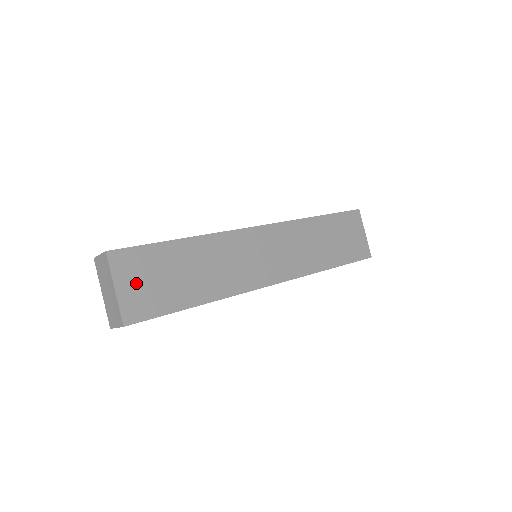
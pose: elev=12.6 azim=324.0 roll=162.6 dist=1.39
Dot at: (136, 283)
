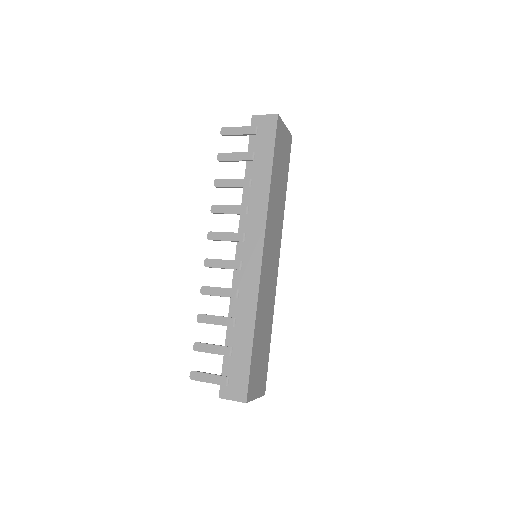
Dot at: (258, 382)
